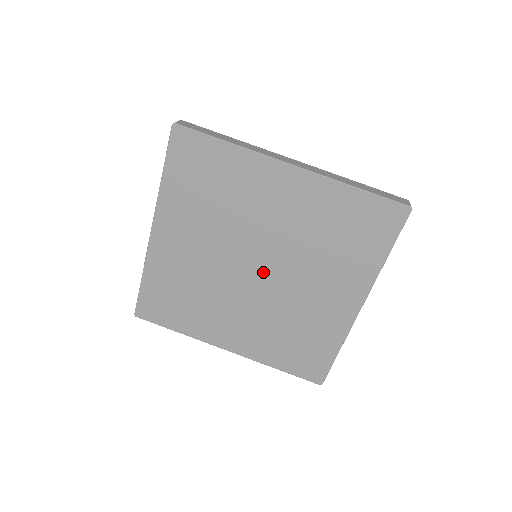
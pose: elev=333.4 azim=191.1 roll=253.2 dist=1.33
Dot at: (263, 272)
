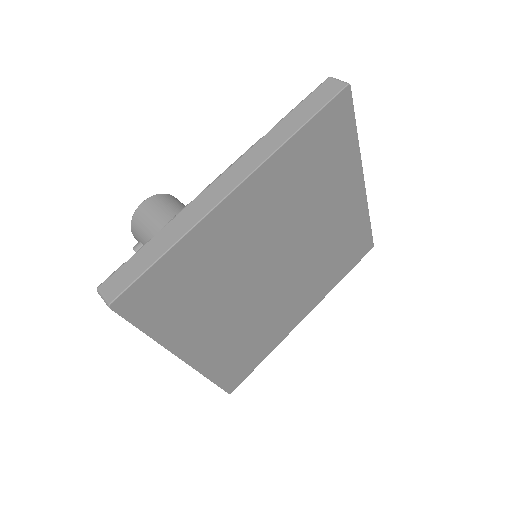
Dot at: (285, 262)
